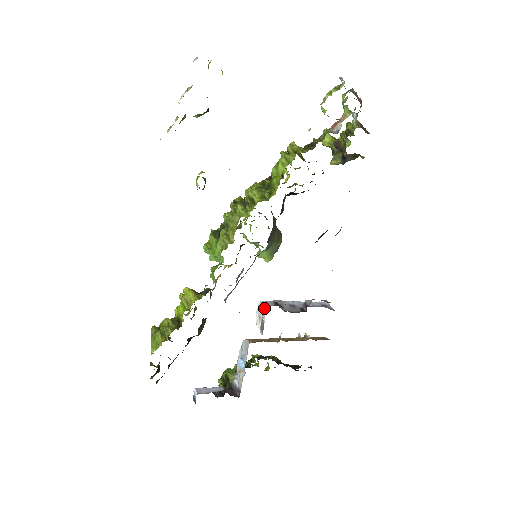
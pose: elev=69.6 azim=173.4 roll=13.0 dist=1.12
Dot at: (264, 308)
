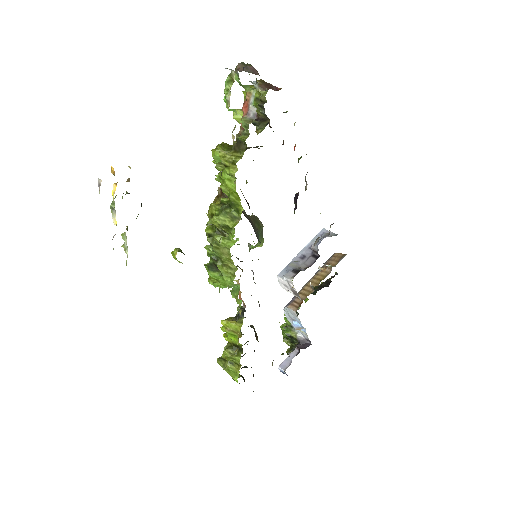
Dot at: (288, 282)
